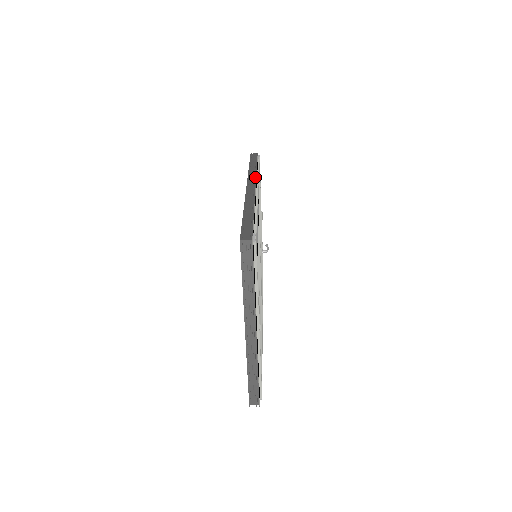
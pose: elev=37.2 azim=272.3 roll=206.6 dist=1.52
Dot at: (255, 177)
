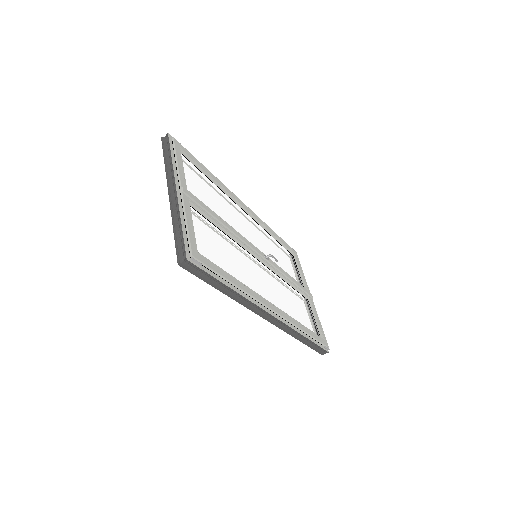
Dot at: occluded
